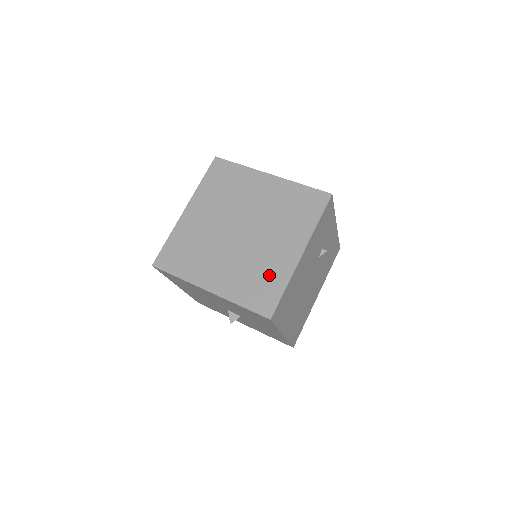
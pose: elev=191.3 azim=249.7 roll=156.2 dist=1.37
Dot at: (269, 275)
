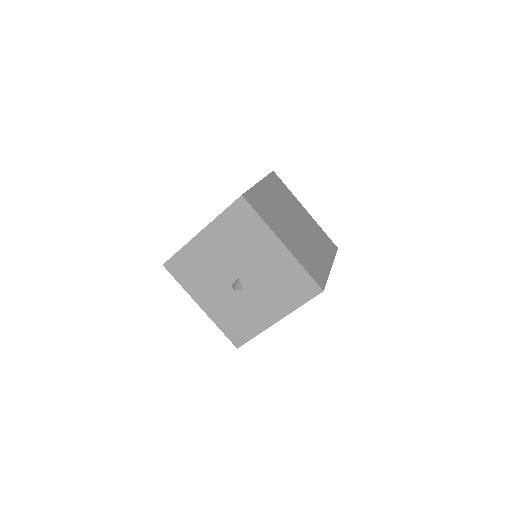
Dot at: (317, 264)
